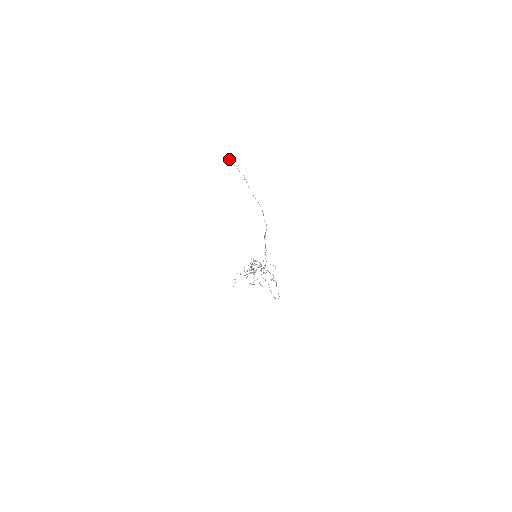
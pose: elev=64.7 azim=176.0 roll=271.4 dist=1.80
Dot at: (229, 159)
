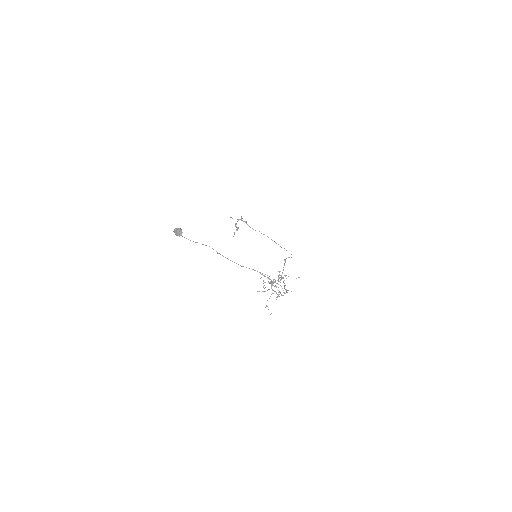
Dot at: (176, 233)
